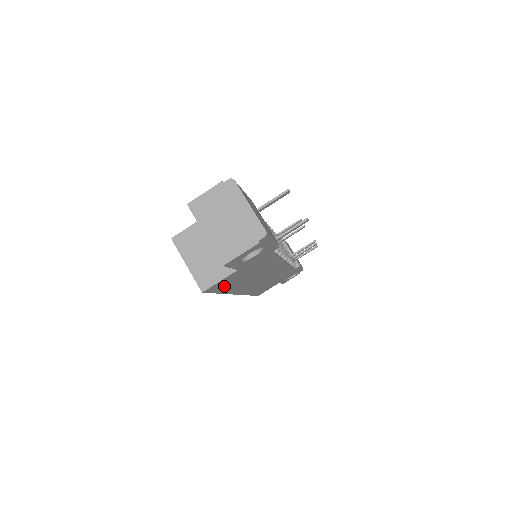
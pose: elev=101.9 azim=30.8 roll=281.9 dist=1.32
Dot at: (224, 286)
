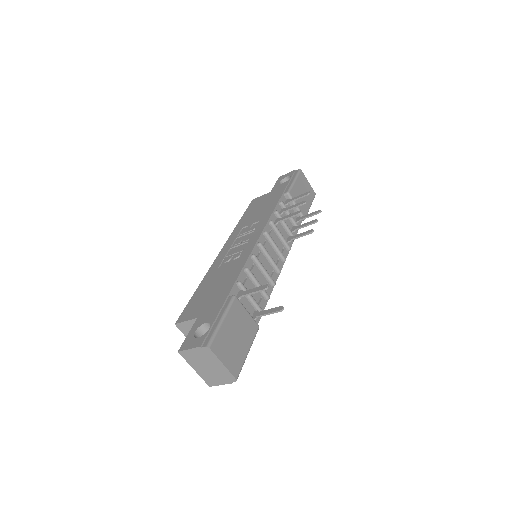
Dot at: occluded
